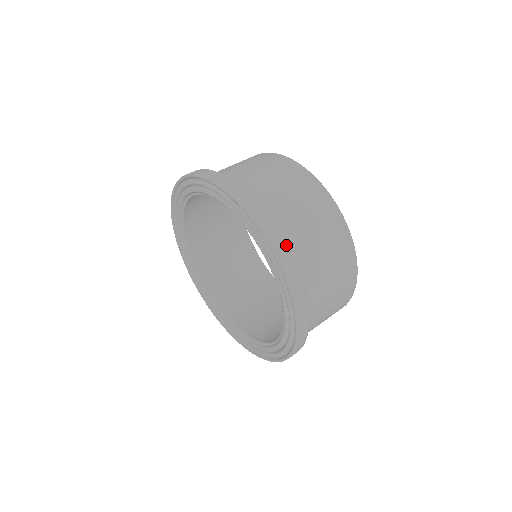
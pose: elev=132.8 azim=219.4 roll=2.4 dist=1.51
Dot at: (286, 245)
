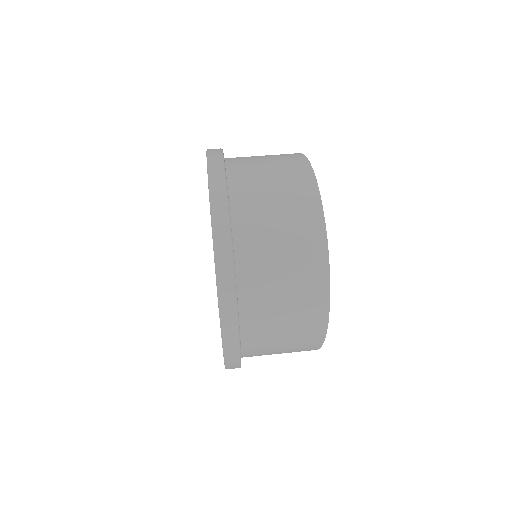
Dot at: (229, 214)
